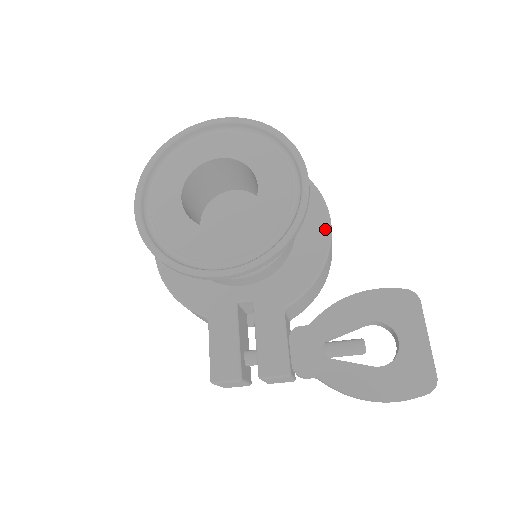
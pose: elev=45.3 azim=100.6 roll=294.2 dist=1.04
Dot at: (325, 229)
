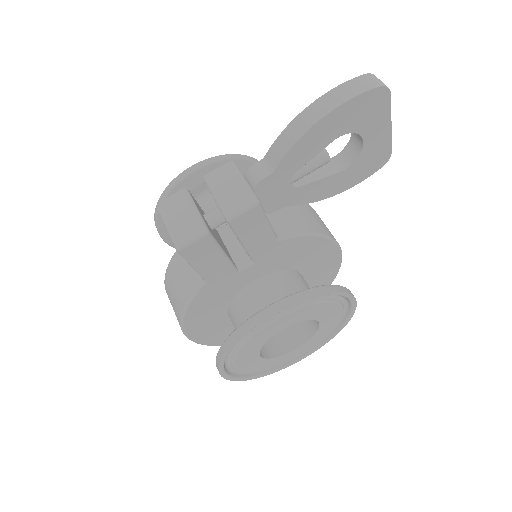
Dot at: occluded
